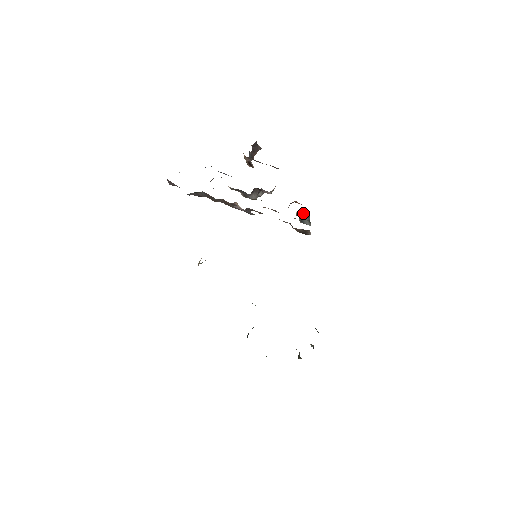
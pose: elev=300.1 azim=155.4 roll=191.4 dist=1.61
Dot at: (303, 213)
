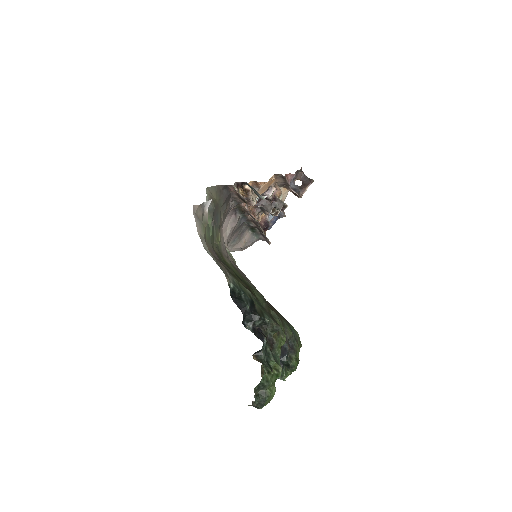
Dot at: (247, 185)
